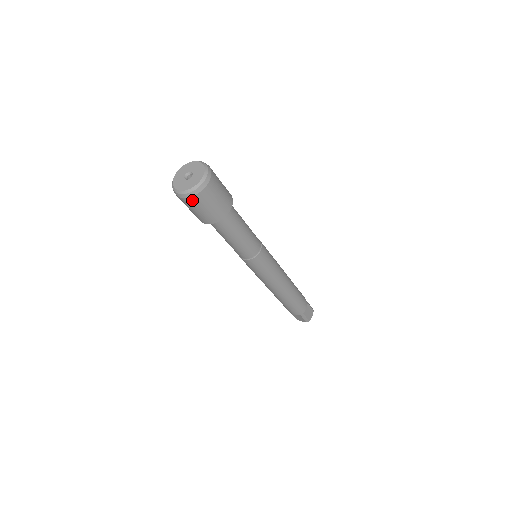
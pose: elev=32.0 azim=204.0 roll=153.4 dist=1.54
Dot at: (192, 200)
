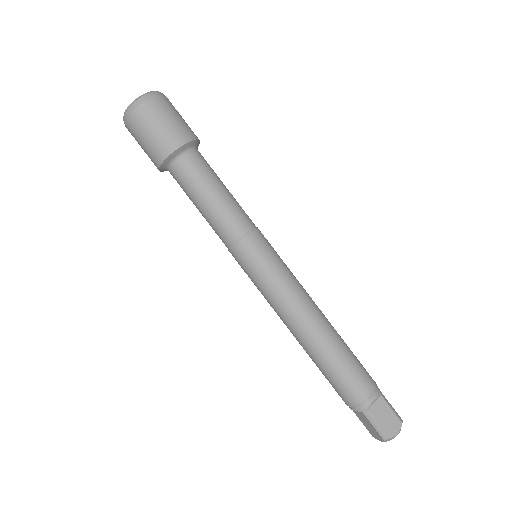
Dot at: (131, 123)
